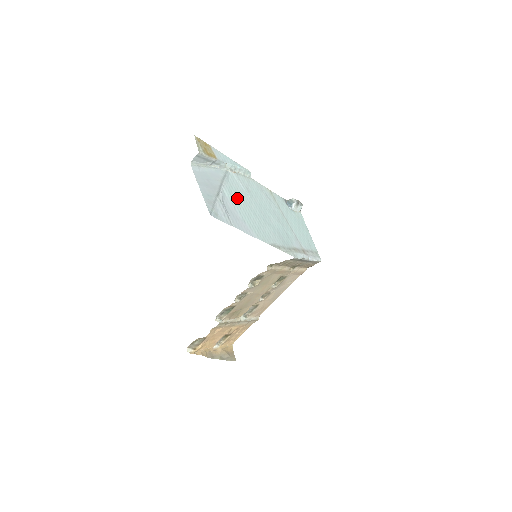
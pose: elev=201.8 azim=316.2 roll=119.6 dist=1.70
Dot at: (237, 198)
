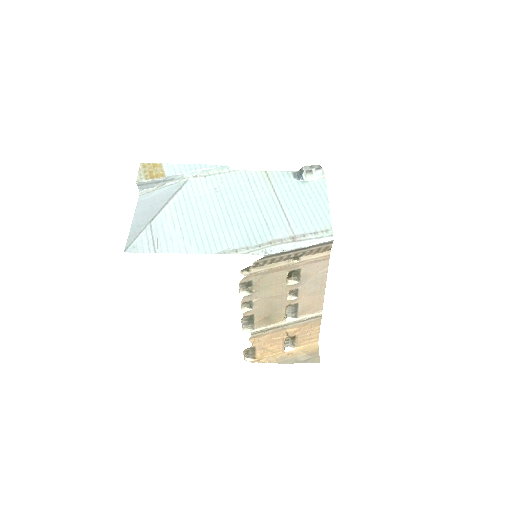
Dot at: (187, 211)
